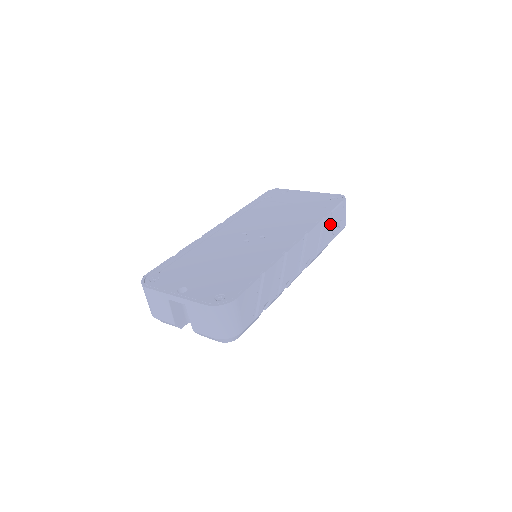
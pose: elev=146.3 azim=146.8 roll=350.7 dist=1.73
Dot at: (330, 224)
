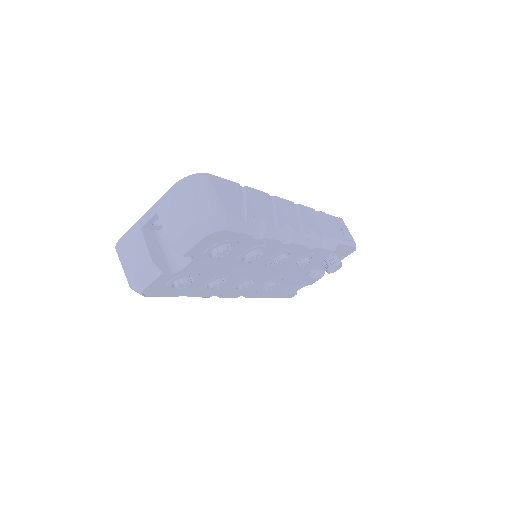
Dot at: (330, 223)
